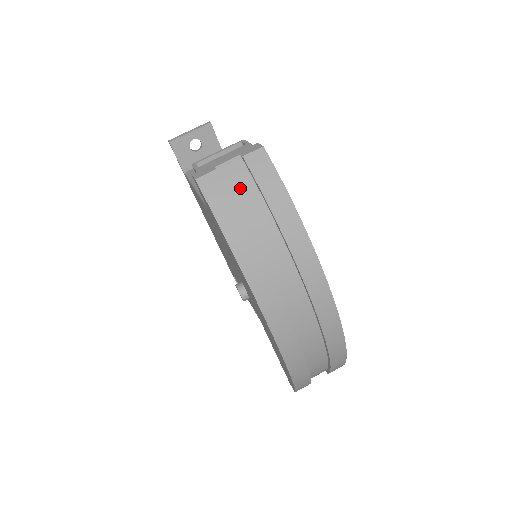
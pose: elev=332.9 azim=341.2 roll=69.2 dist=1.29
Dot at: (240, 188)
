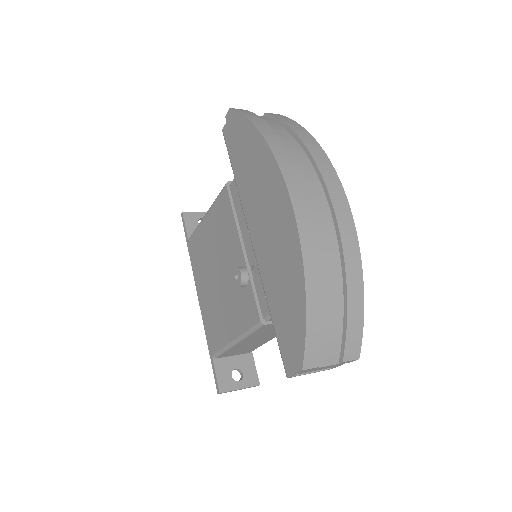
Dot at: occluded
